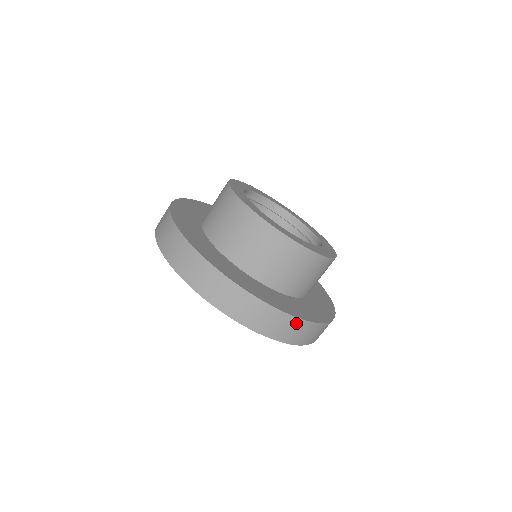
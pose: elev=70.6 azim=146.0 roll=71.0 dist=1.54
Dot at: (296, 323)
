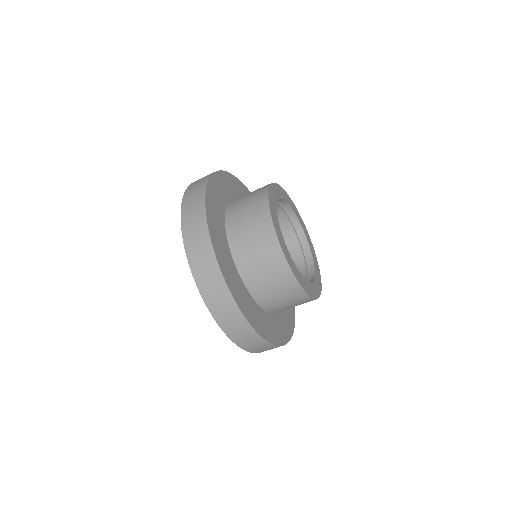
Dot at: (243, 323)
